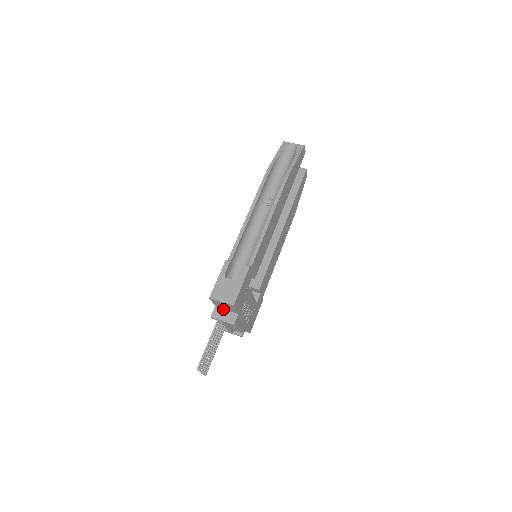
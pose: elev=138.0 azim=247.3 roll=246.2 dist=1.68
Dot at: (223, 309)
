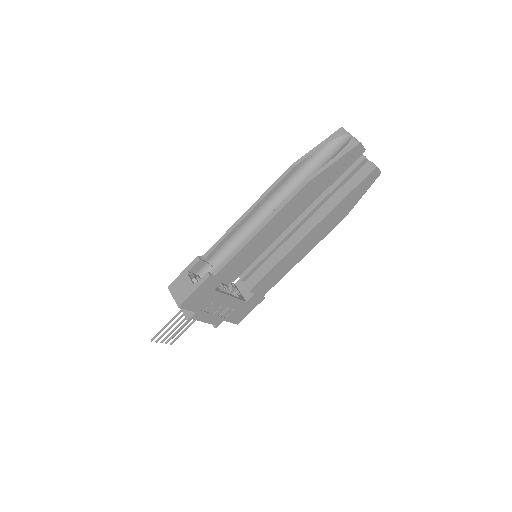
Dot at: occluded
